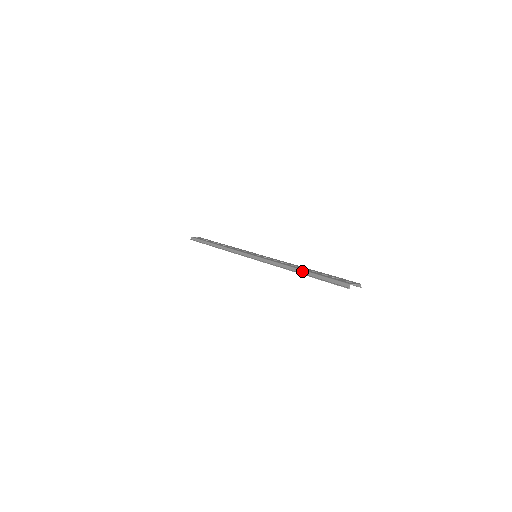
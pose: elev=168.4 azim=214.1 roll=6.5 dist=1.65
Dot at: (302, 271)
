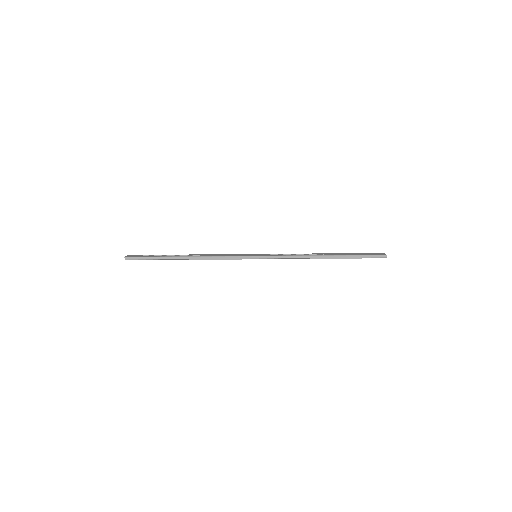
Dot at: (333, 256)
